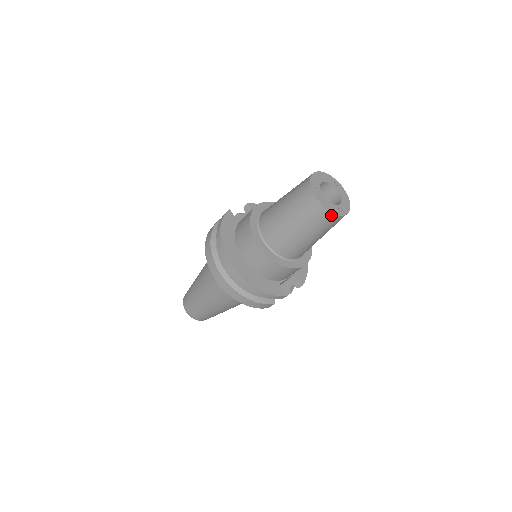
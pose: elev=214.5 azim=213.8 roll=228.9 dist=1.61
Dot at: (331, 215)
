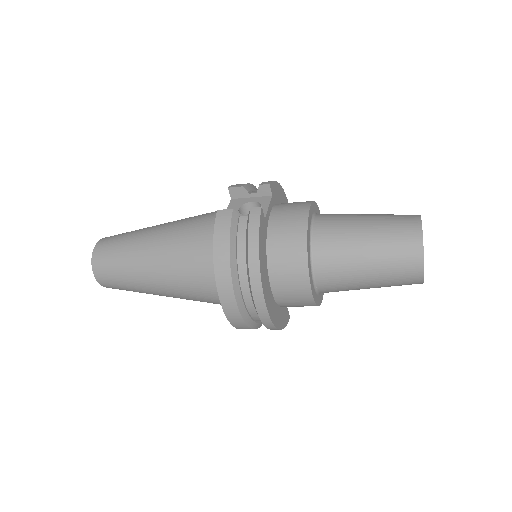
Dot at: (419, 283)
